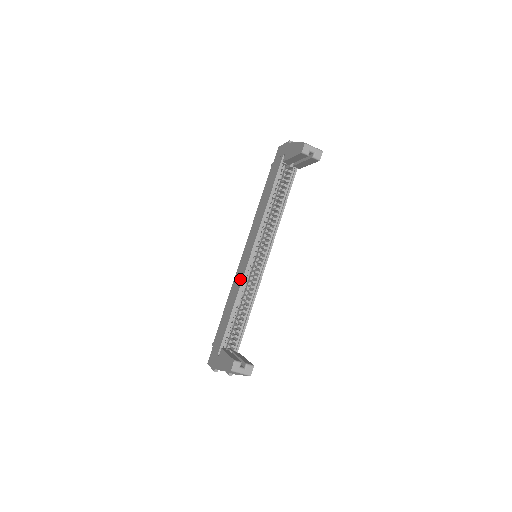
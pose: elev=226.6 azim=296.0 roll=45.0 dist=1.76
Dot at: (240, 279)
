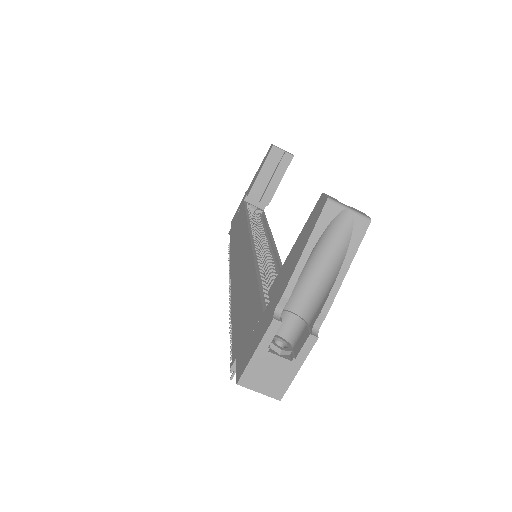
Dot at: (247, 260)
